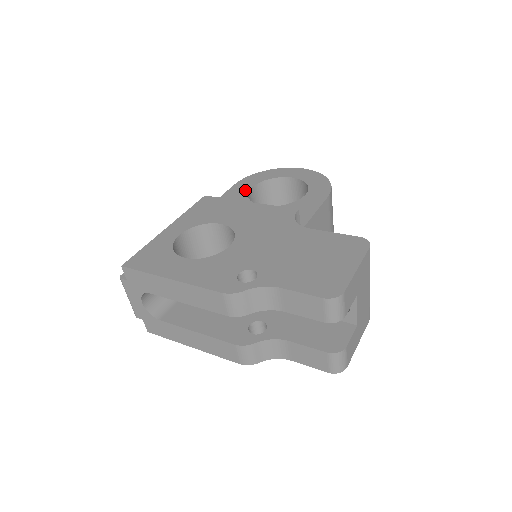
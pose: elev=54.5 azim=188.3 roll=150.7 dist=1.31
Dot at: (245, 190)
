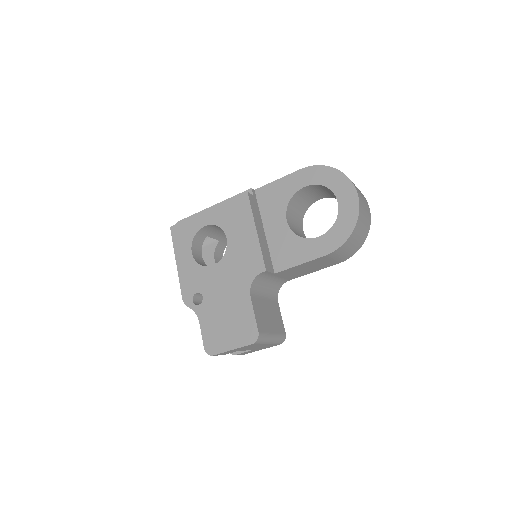
Dot at: (298, 186)
